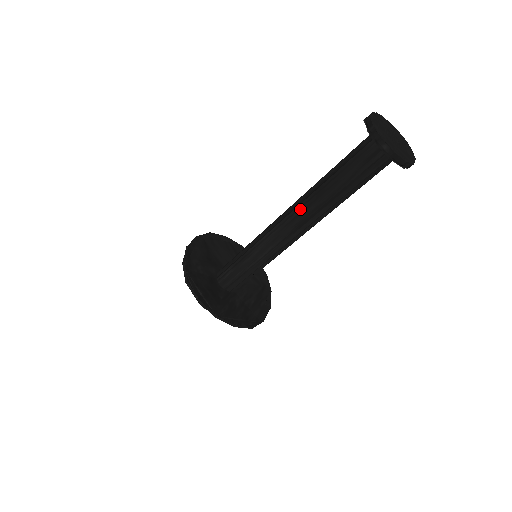
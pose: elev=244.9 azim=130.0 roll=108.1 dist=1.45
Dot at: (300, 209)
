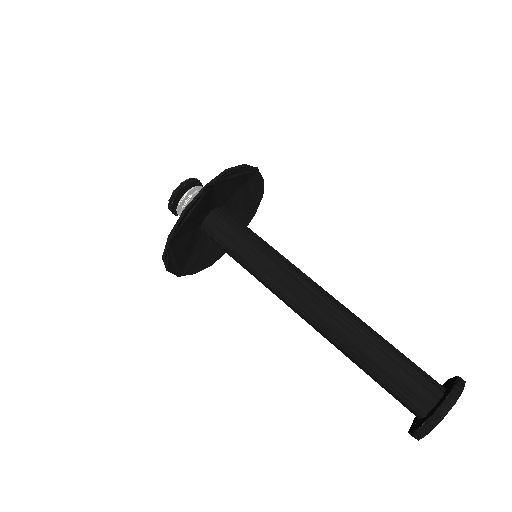
Dot at: (321, 330)
